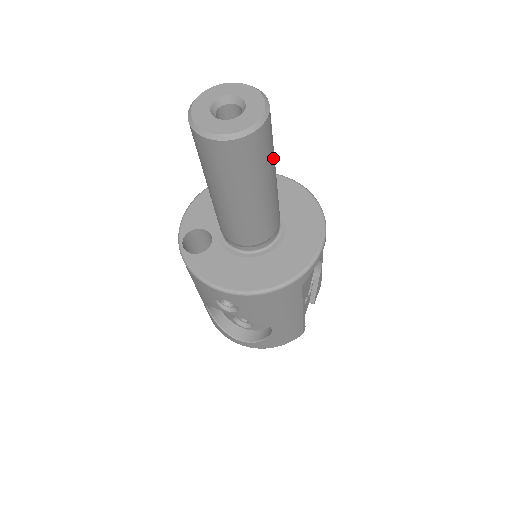
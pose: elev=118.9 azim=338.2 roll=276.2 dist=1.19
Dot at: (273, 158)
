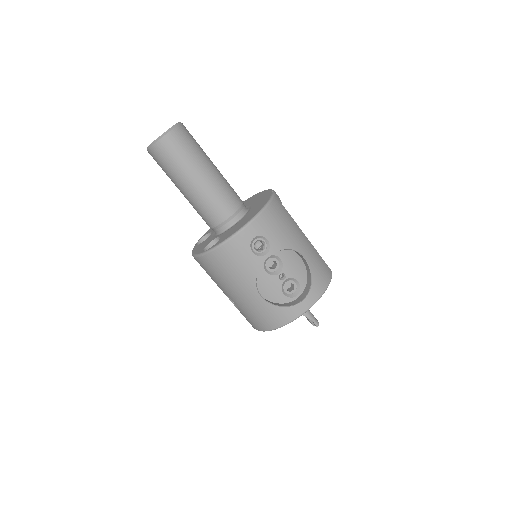
Dot at: occluded
